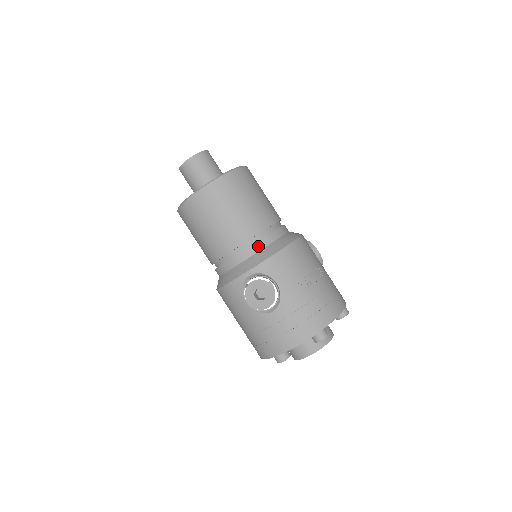
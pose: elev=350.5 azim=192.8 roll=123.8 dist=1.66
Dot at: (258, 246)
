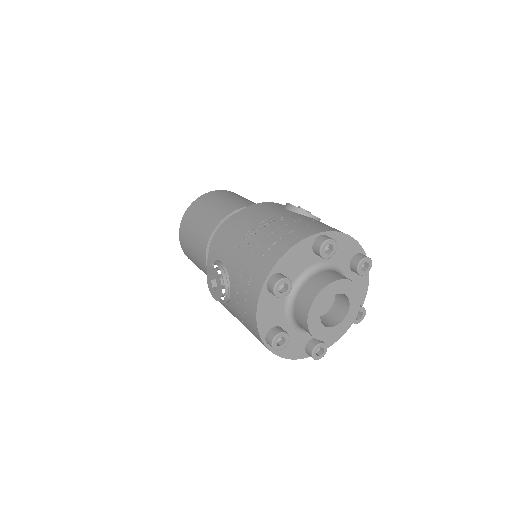
Dot at: occluded
